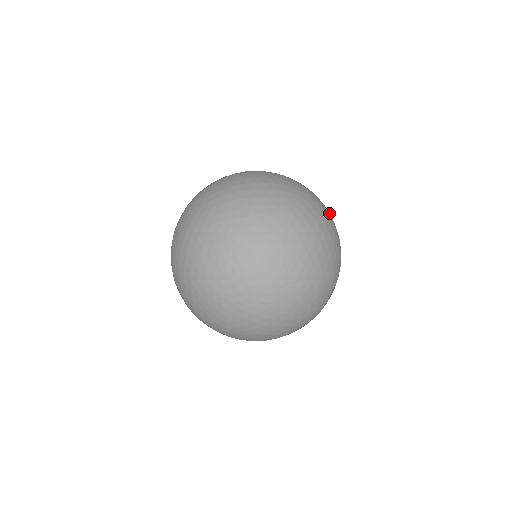
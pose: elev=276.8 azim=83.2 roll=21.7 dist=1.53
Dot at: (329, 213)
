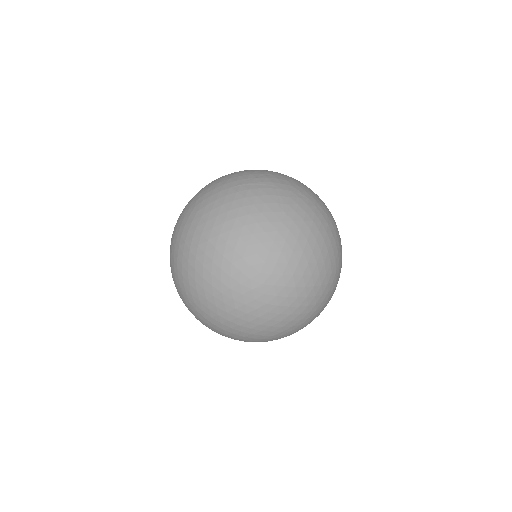
Dot at: occluded
